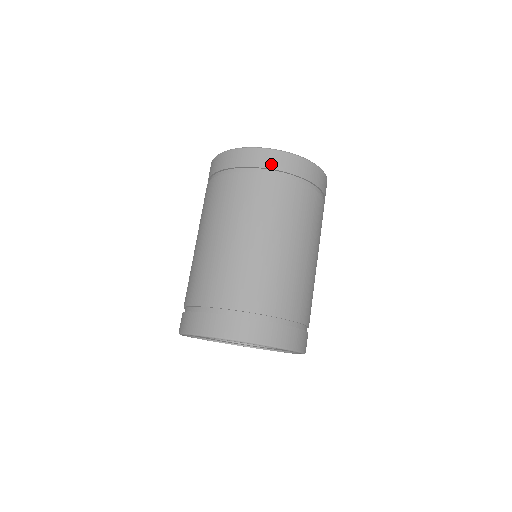
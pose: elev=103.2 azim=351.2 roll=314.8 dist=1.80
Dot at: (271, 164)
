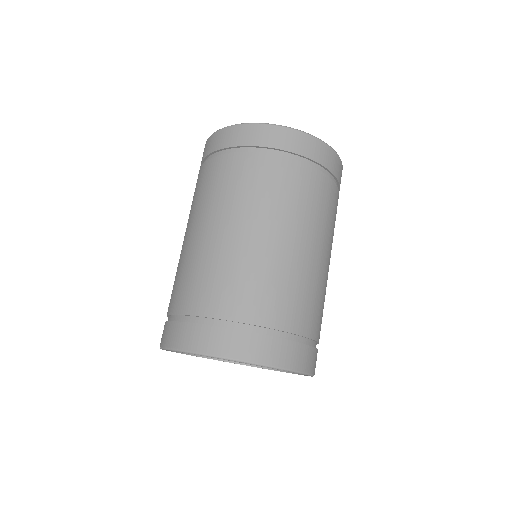
Dot at: (286, 145)
